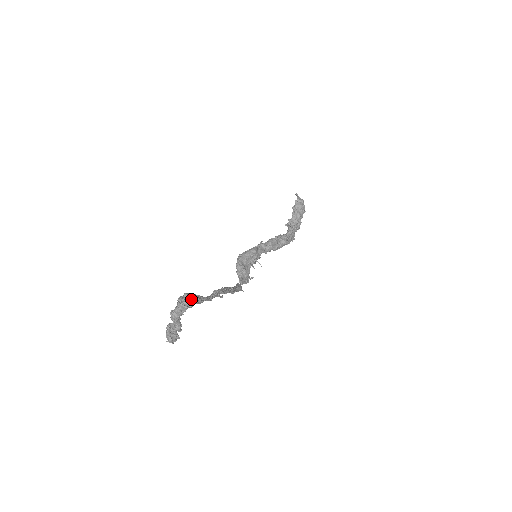
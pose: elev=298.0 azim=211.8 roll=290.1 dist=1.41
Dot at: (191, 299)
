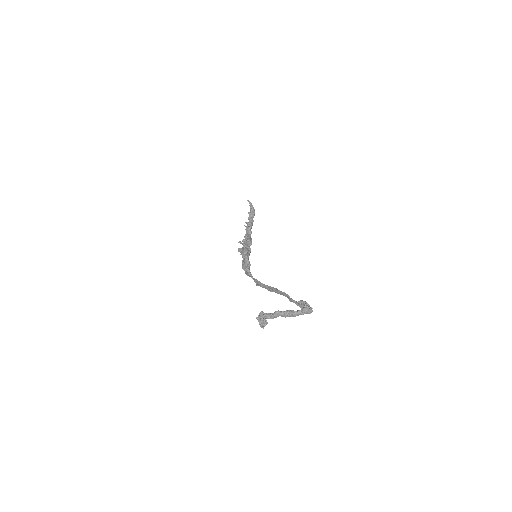
Dot at: occluded
